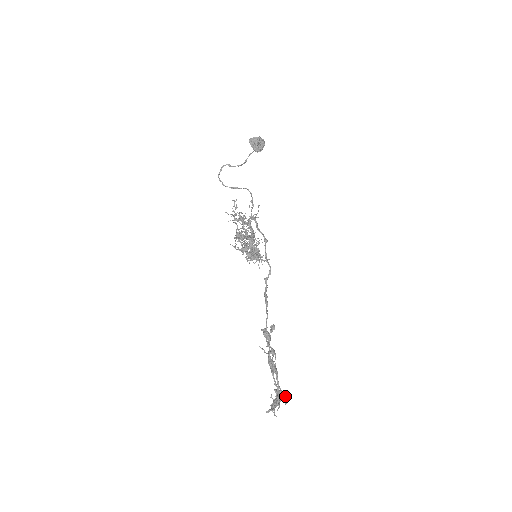
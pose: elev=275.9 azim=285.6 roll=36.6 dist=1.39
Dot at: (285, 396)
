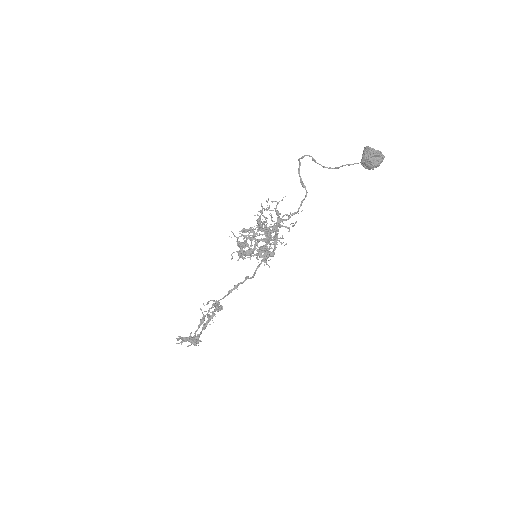
Dot at: (193, 343)
